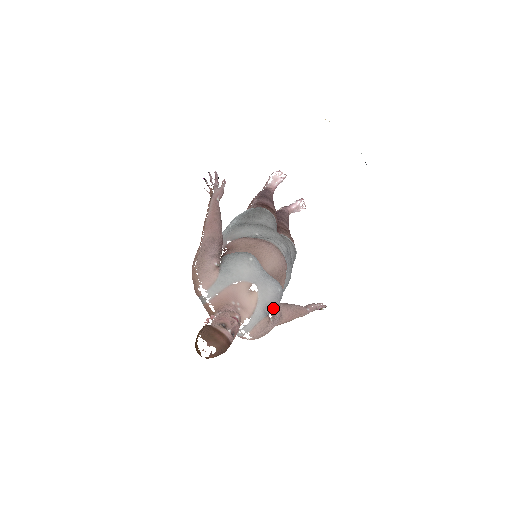
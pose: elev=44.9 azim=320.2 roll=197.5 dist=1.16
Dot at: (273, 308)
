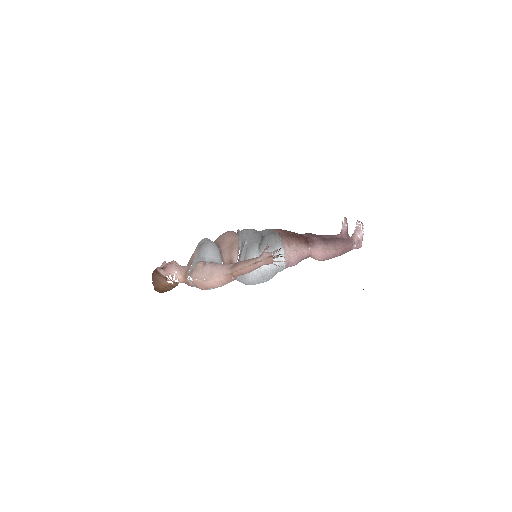
Dot at: (205, 255)
